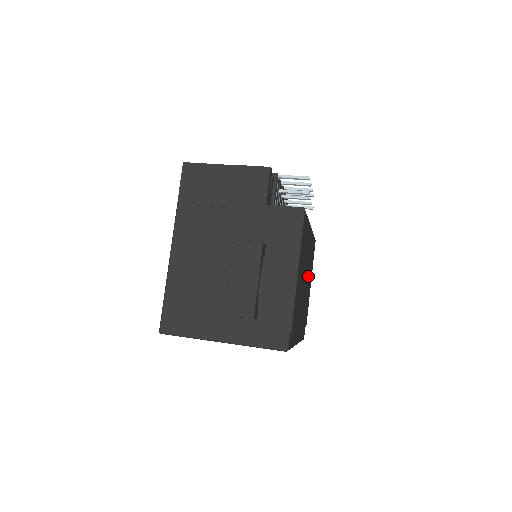
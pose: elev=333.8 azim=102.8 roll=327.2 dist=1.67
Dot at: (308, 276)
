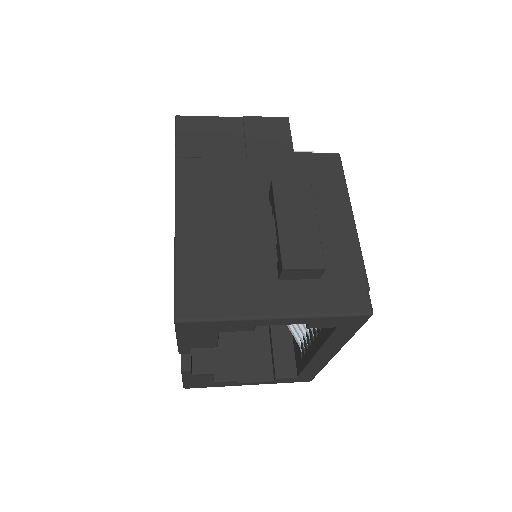
Dot at: occluded
